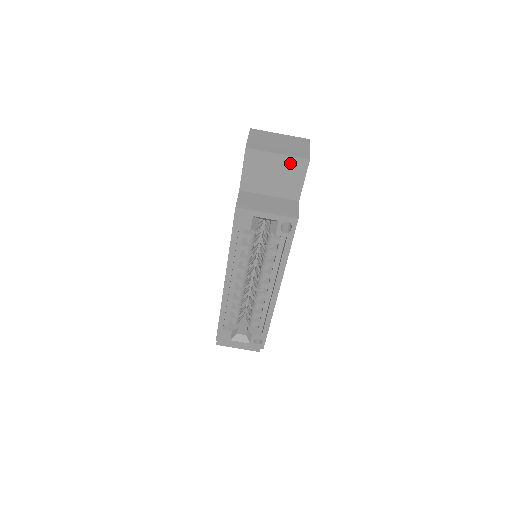
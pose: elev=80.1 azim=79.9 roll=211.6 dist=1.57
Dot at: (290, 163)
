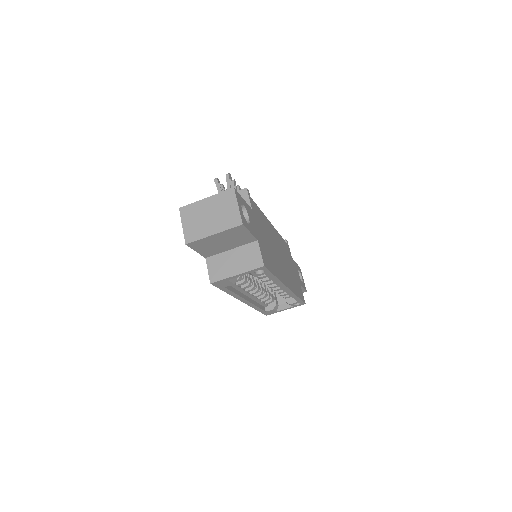
Dot at: (229, 233)
